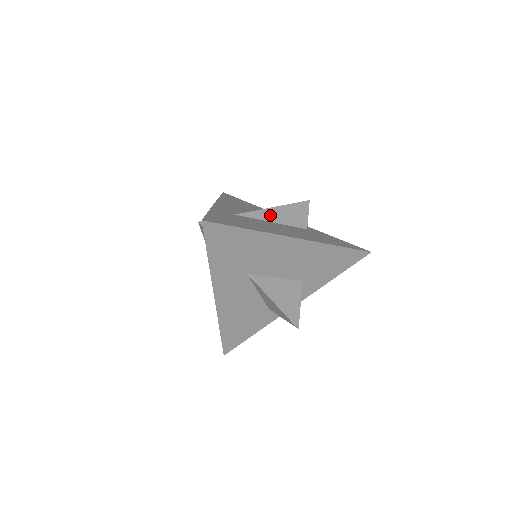
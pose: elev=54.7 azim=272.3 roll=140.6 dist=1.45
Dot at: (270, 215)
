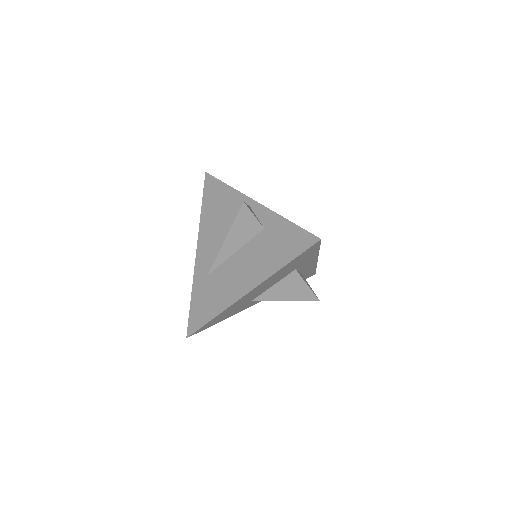
Dot at: (227, 250)
